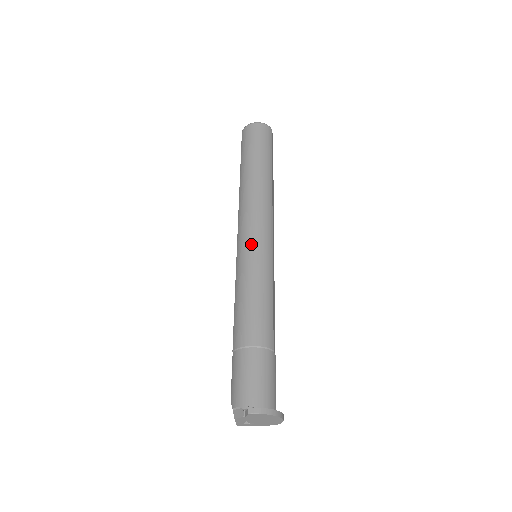
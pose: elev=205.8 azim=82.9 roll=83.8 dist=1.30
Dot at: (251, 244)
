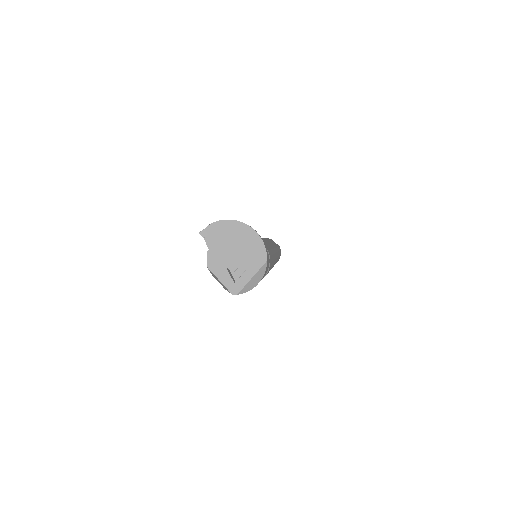
Dot at: occluded
